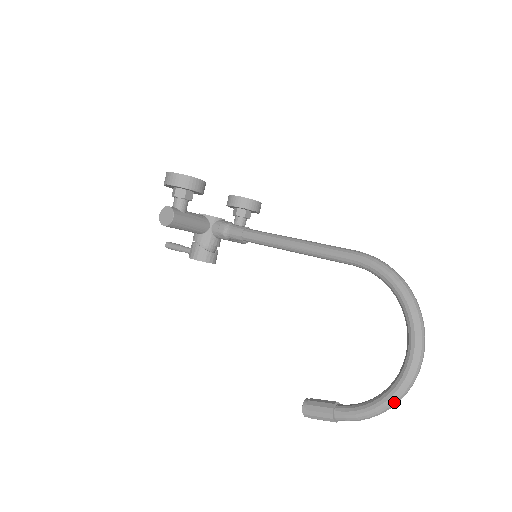
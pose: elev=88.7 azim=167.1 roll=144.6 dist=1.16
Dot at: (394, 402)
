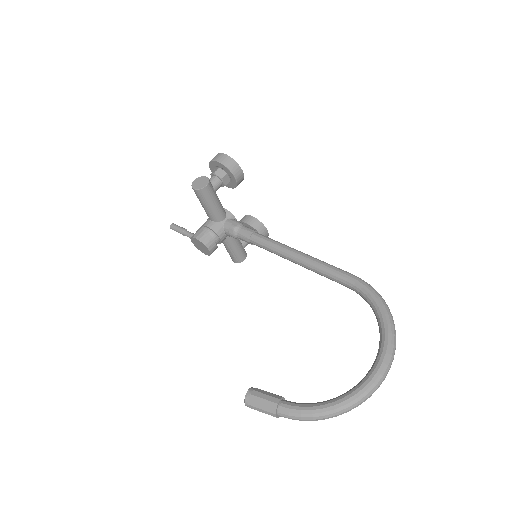
Dot at: (345, 408)
